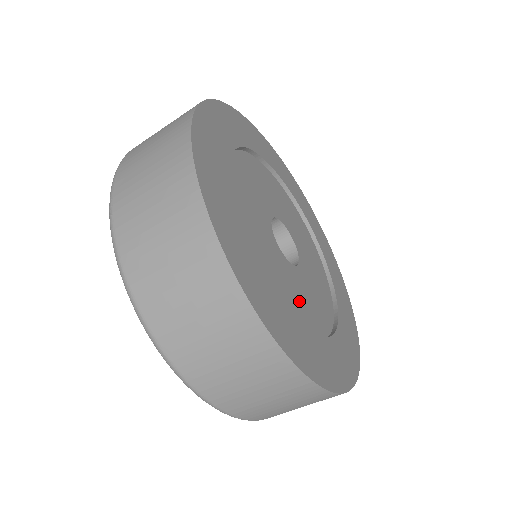
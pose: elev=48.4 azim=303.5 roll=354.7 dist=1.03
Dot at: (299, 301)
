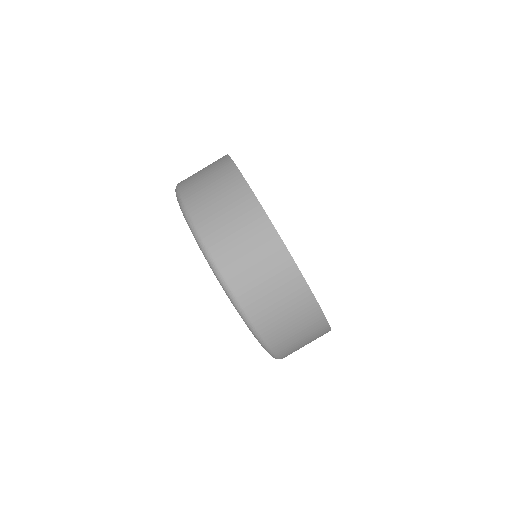
Dot at: occluded
